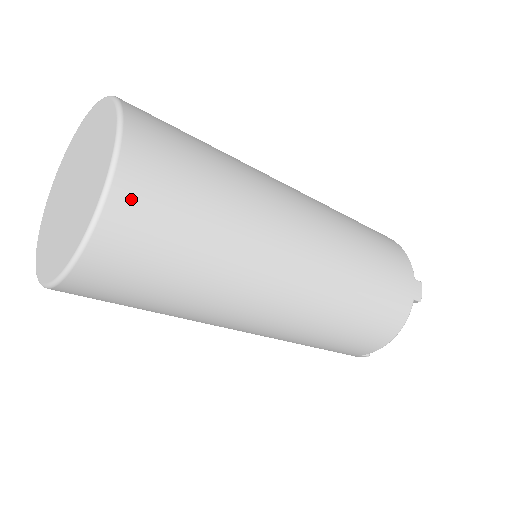
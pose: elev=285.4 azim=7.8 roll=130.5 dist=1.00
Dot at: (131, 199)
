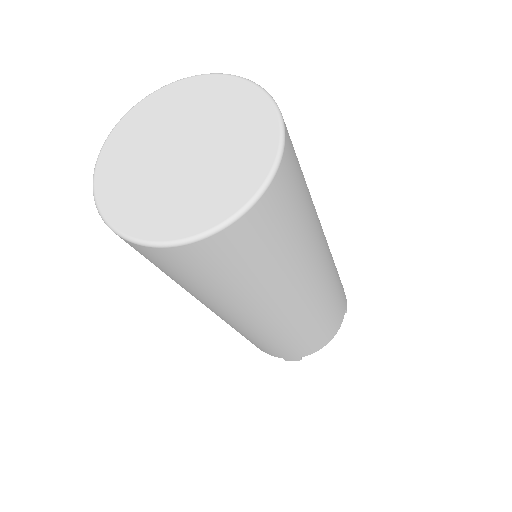
Dot at: (287, 171)
